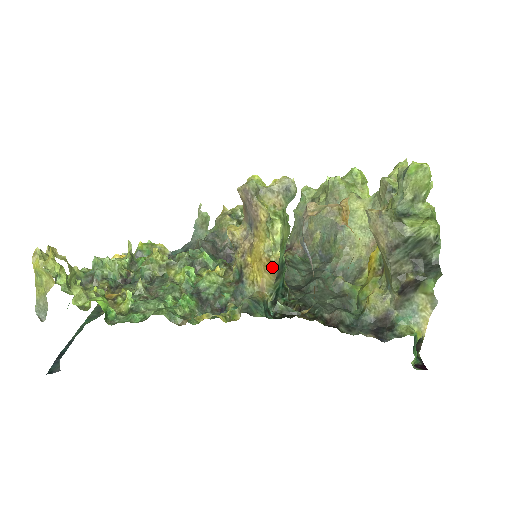
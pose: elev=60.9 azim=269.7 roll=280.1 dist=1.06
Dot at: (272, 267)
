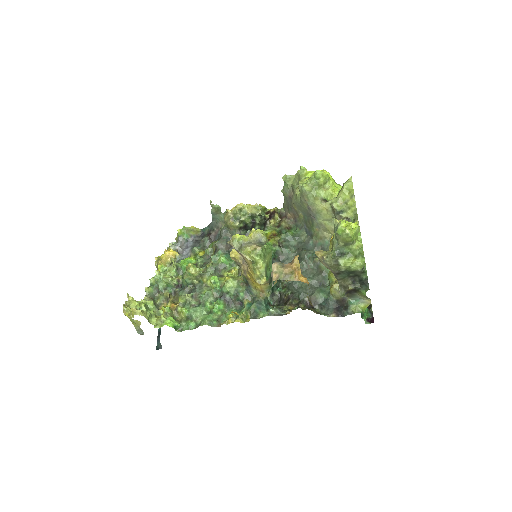
Dot at: occluded
